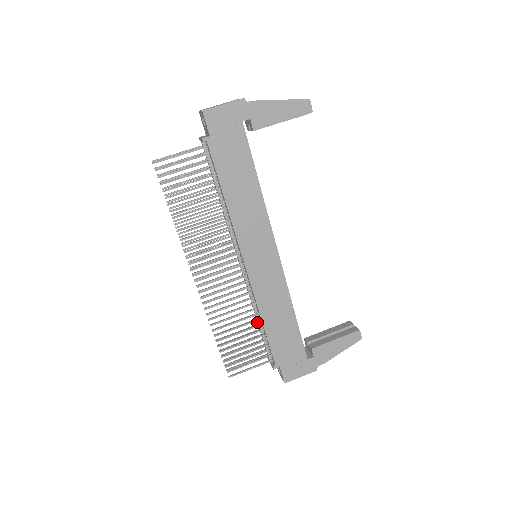
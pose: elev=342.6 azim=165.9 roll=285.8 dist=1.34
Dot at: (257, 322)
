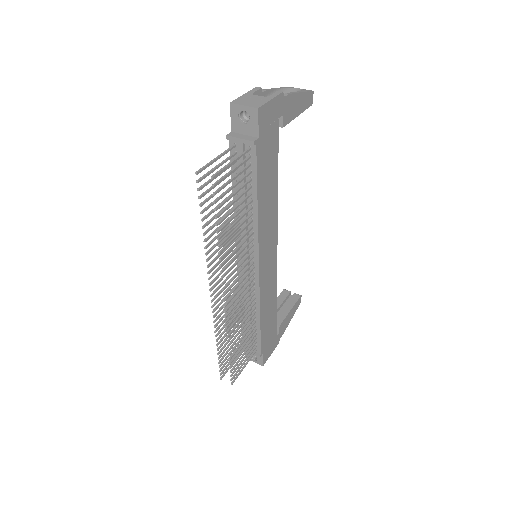
Dot at: occluded
